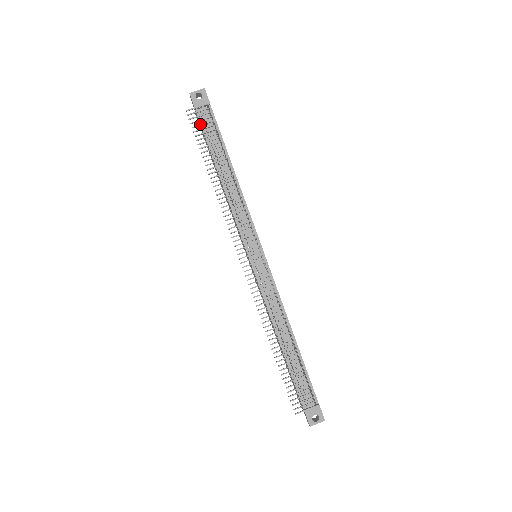
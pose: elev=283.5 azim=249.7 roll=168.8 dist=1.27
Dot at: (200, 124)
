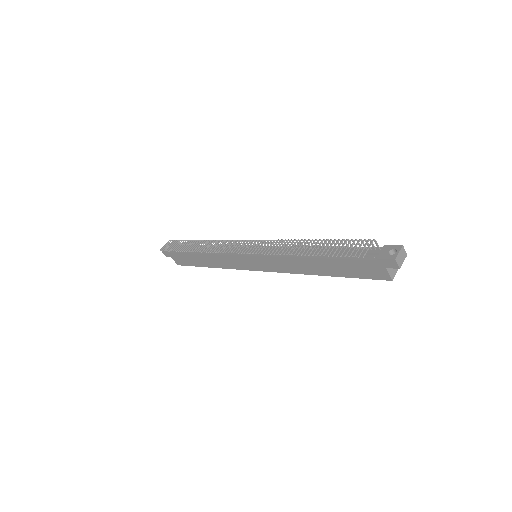
Dot at: (171, 246)
